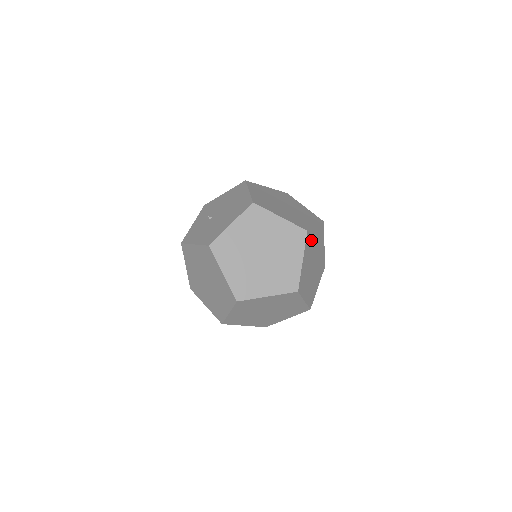
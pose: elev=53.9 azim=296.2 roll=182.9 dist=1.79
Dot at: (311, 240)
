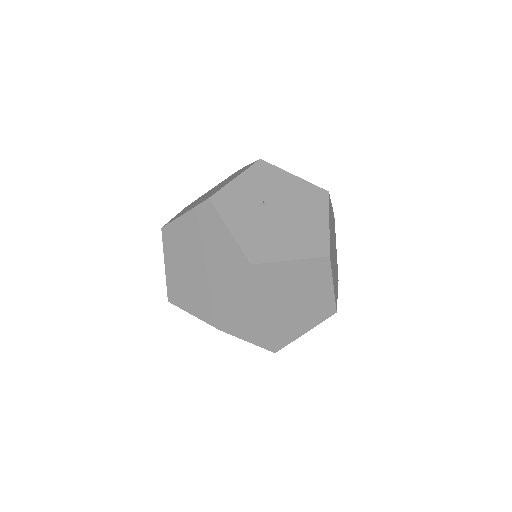
Dot at: occluded
